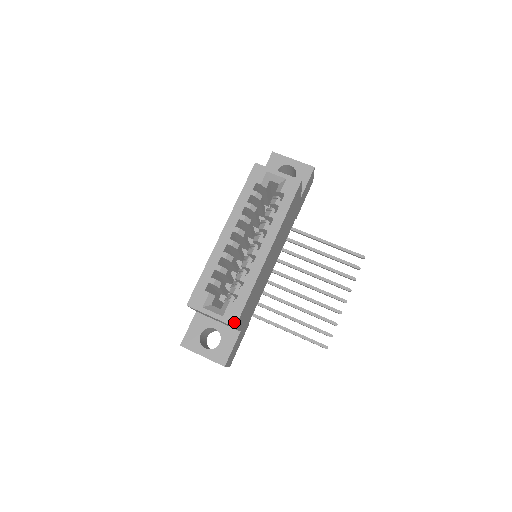
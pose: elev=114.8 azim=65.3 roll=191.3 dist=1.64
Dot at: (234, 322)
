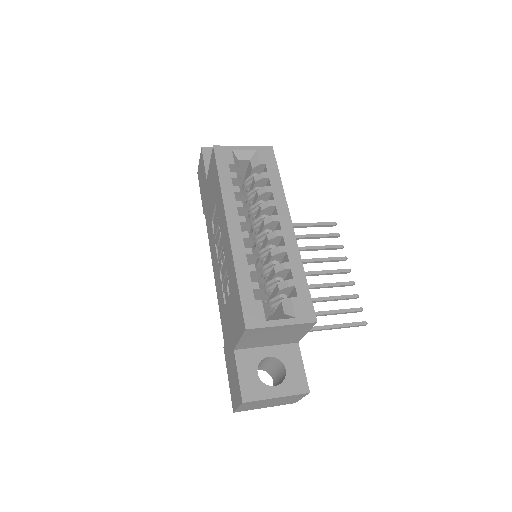
Dot at: (312, 317)
